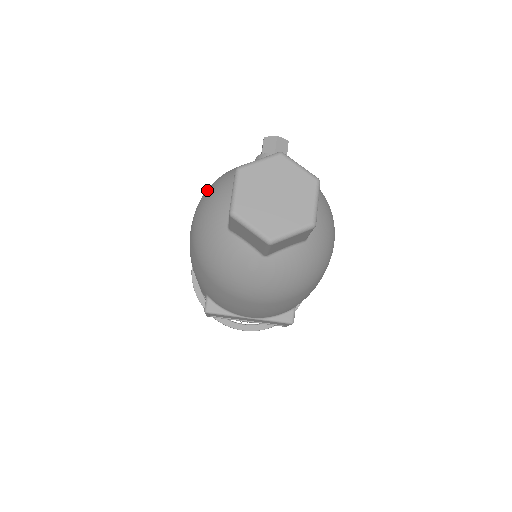
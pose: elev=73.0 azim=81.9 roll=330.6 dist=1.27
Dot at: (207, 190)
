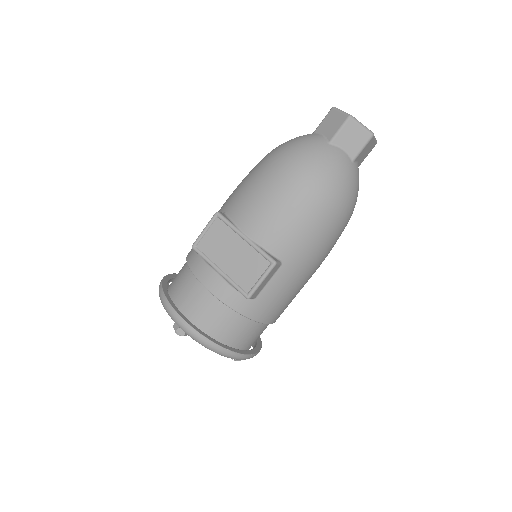
Dot at: occluded
